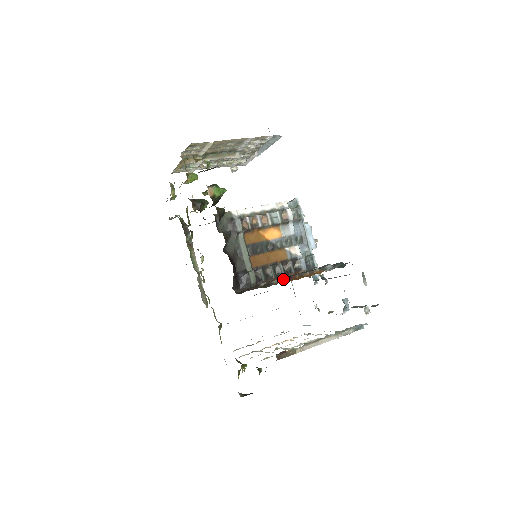
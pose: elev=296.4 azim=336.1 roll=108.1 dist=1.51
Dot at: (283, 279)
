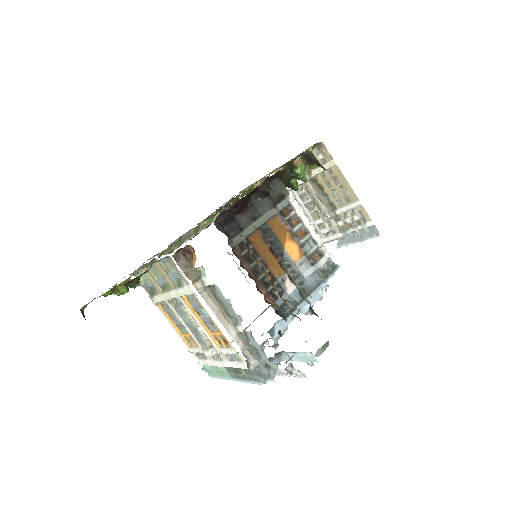
Dot at: occluded
